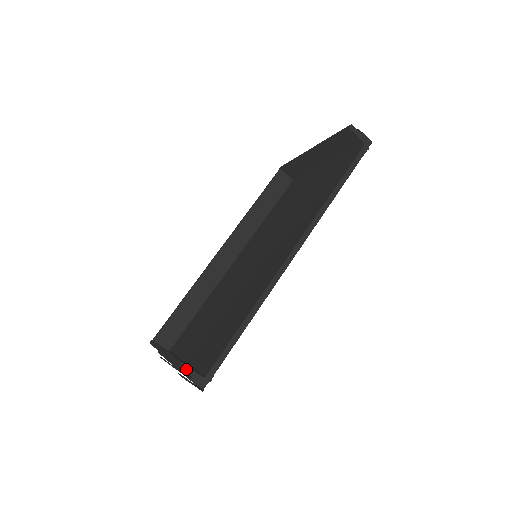
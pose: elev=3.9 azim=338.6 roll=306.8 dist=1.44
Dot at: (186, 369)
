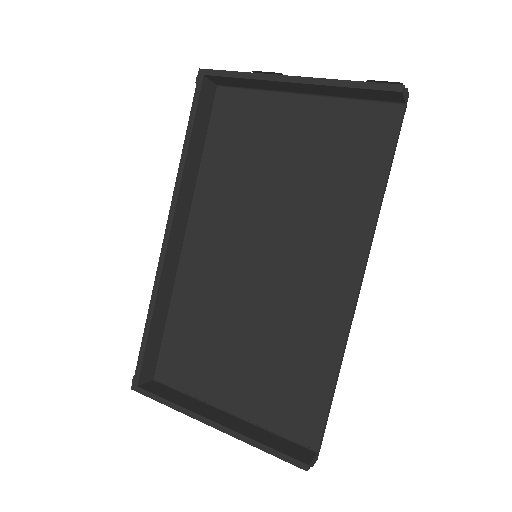
Dot at: (310, 465)
